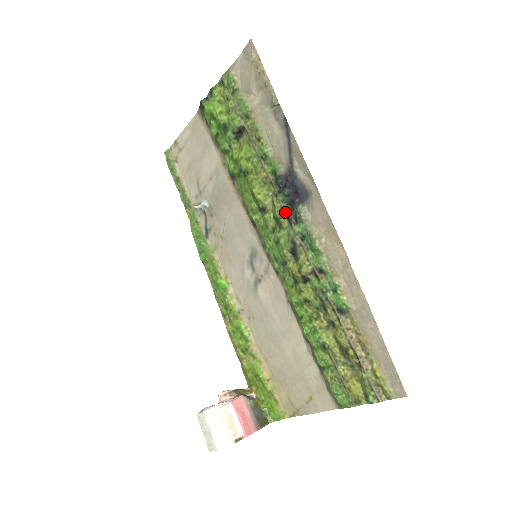
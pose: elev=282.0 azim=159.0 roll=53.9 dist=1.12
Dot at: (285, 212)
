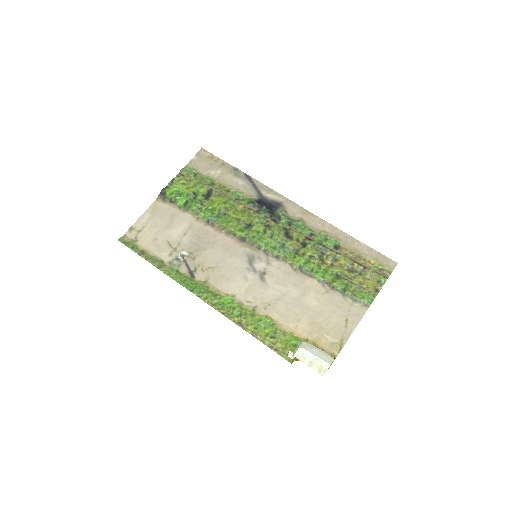
Dot at: (269, 218)
